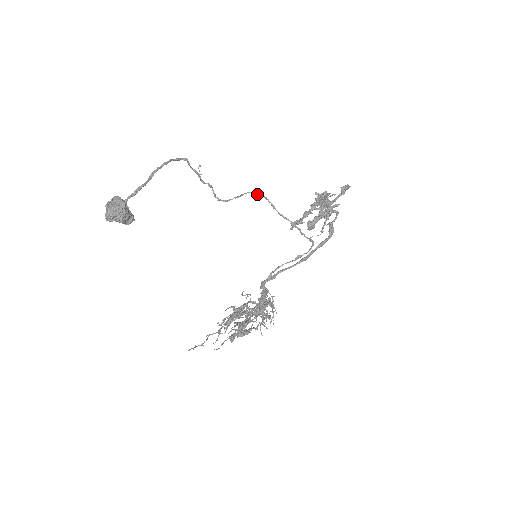
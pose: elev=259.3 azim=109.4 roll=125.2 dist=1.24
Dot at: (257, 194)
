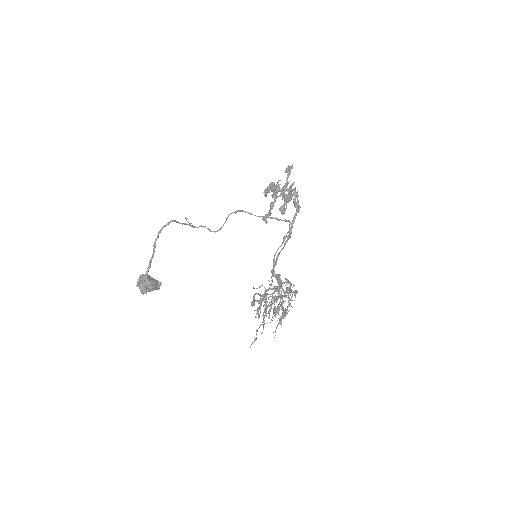
Dot at: (235, 212)
